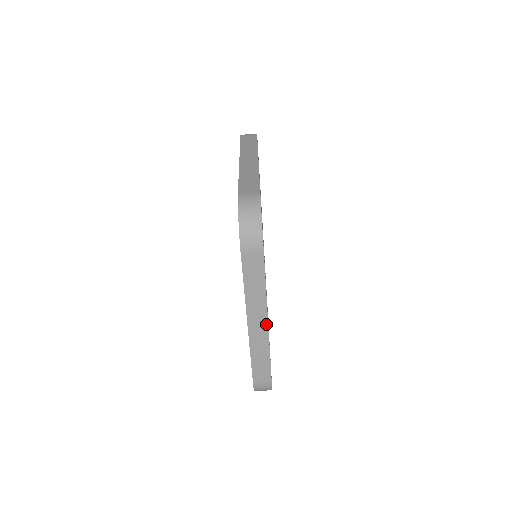
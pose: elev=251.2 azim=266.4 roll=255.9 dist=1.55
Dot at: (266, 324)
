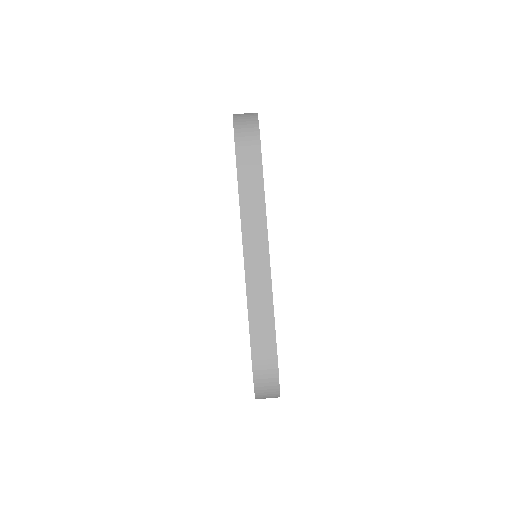
Dot at: (267, 254)
